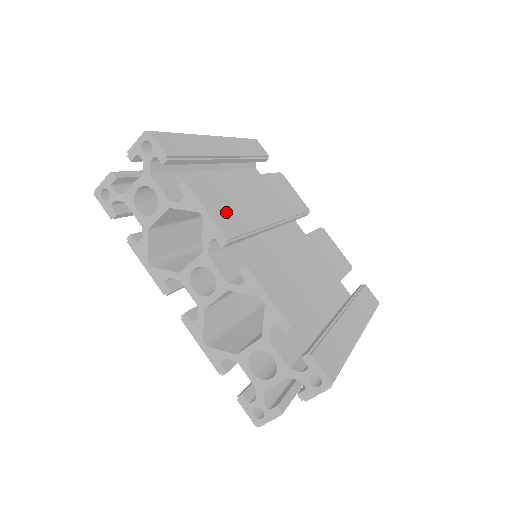
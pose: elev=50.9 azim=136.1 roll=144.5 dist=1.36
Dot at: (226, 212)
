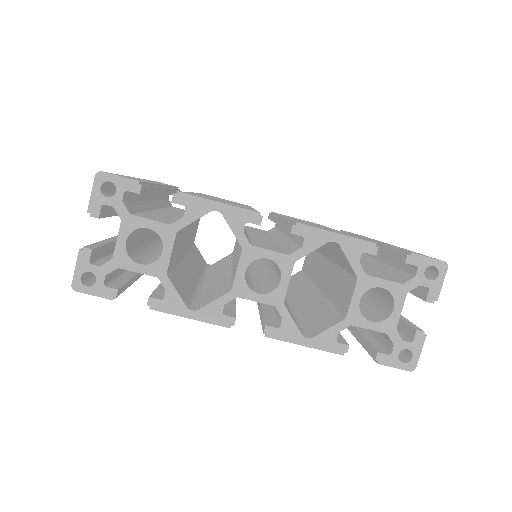
Dot at: occluded
